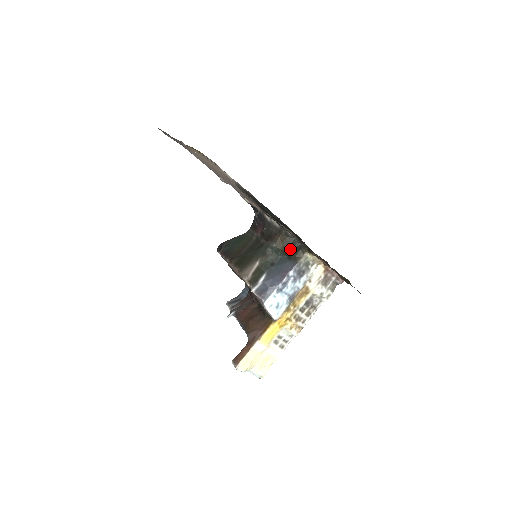
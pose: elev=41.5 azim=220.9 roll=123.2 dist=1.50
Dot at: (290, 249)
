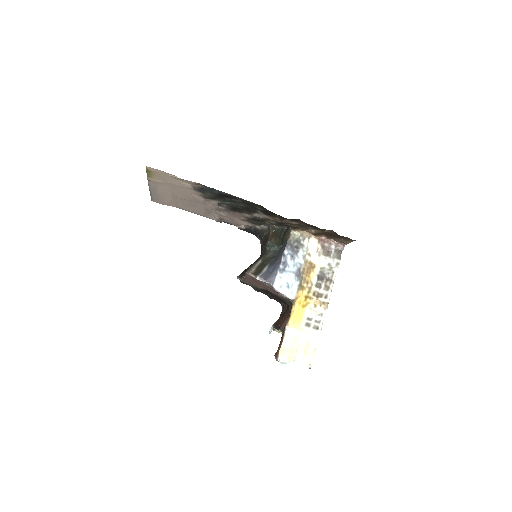
Dot at: (280, 237)
